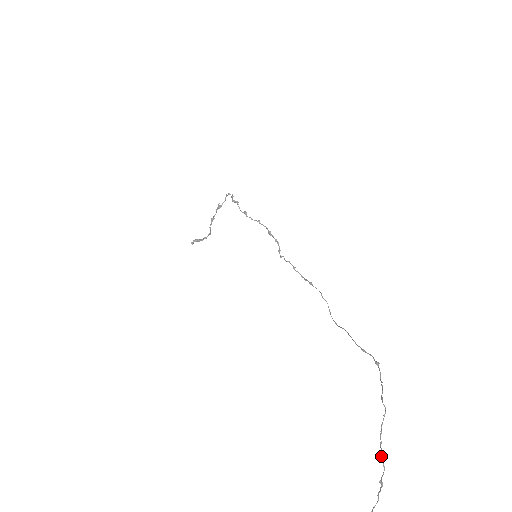
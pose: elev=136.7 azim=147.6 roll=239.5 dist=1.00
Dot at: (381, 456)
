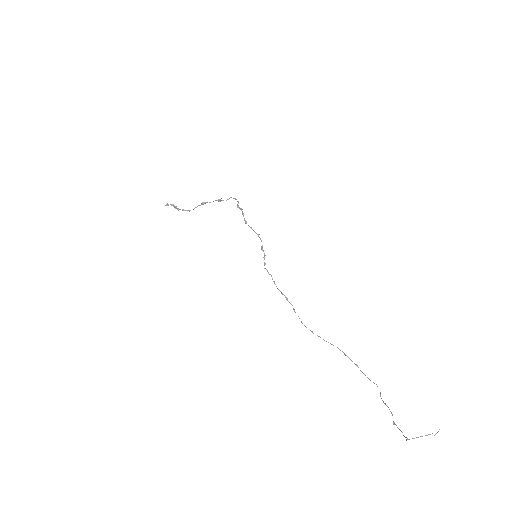
Dot at: occluded
